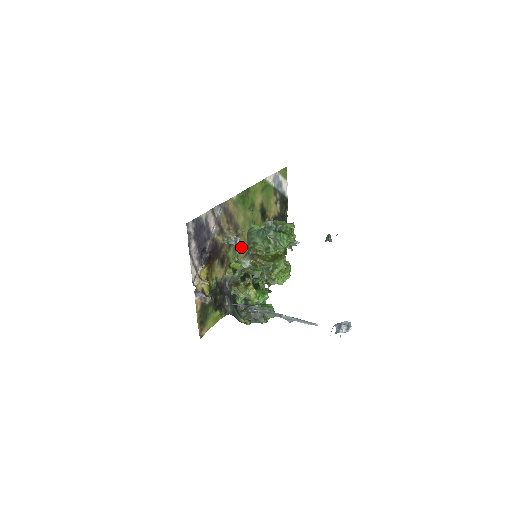
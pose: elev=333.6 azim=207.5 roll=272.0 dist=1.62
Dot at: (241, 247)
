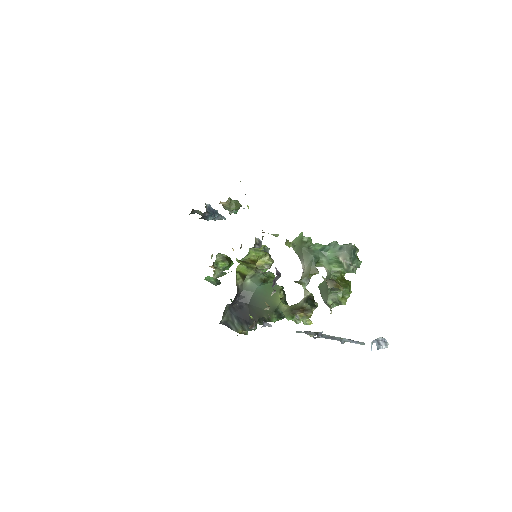
Dot at: occluded
